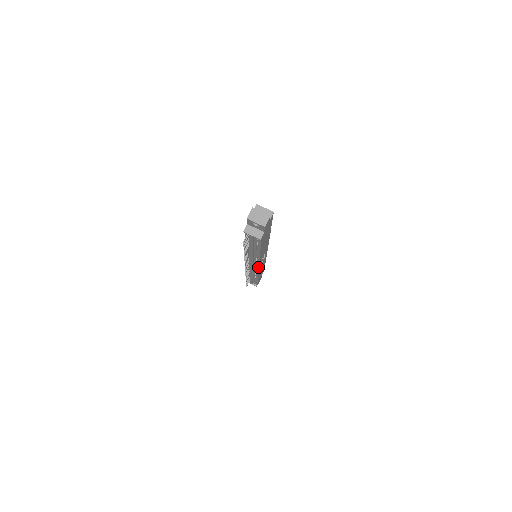
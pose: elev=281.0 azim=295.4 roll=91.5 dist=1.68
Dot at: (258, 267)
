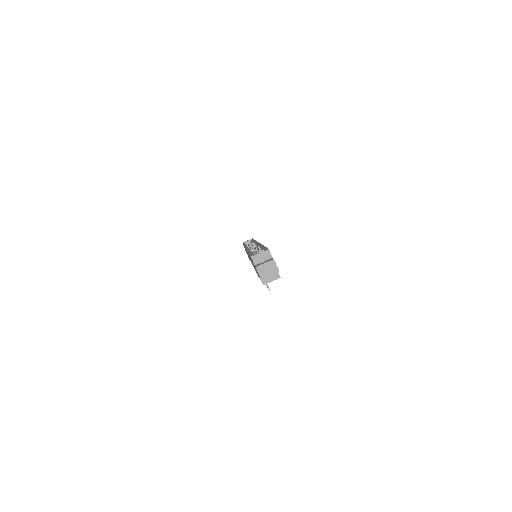
Dot at: occluded
